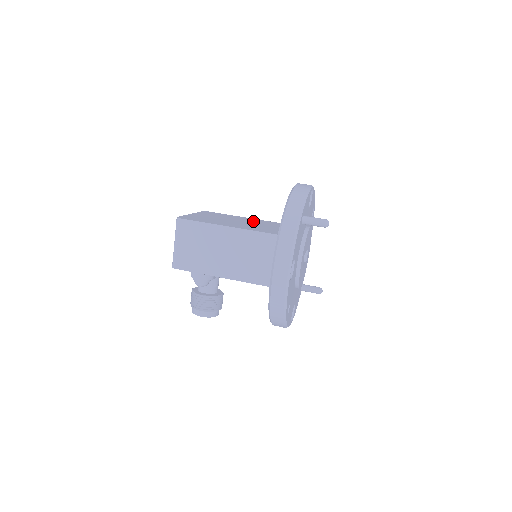
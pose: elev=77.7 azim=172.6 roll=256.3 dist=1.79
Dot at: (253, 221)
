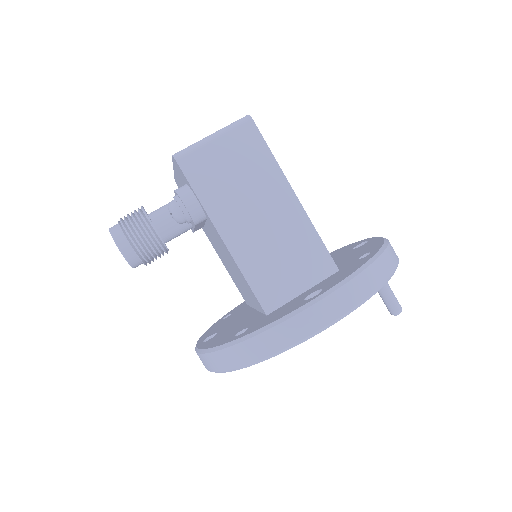
Dot at: occluded
